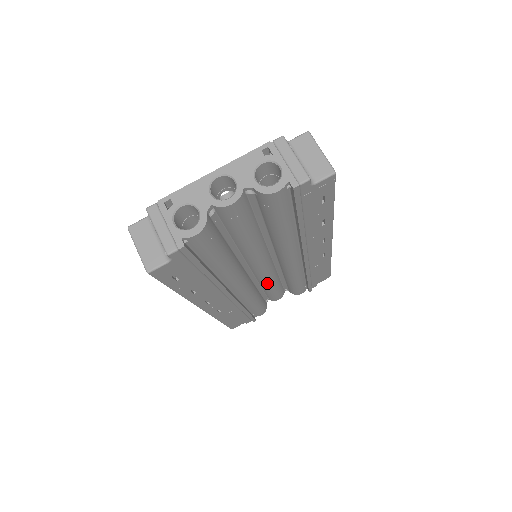
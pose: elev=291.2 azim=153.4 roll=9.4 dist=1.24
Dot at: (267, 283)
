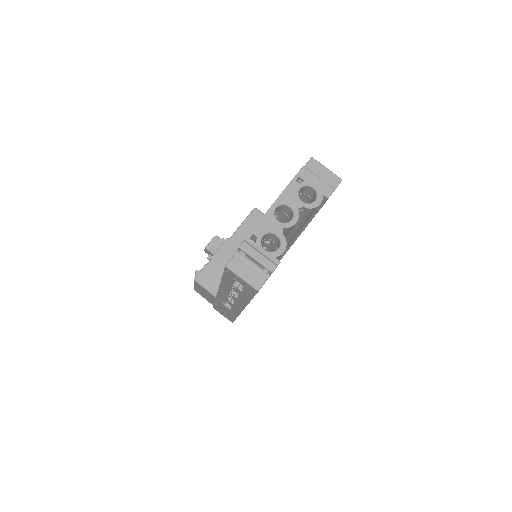
Dot at: occluded
